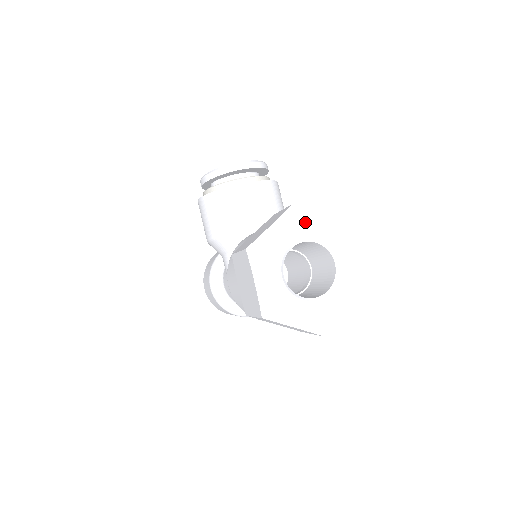
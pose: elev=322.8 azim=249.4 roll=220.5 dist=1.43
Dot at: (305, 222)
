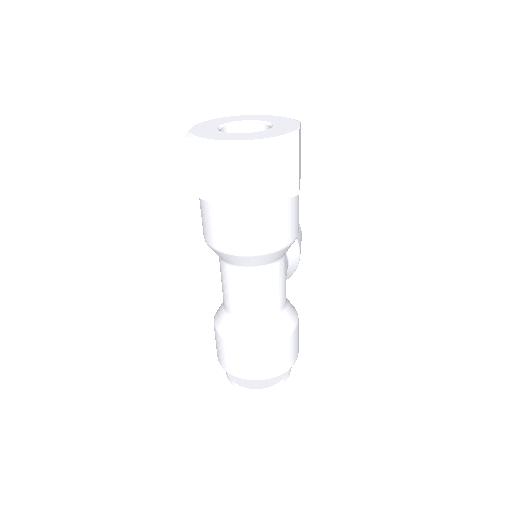
Dot at: (256, 117)
